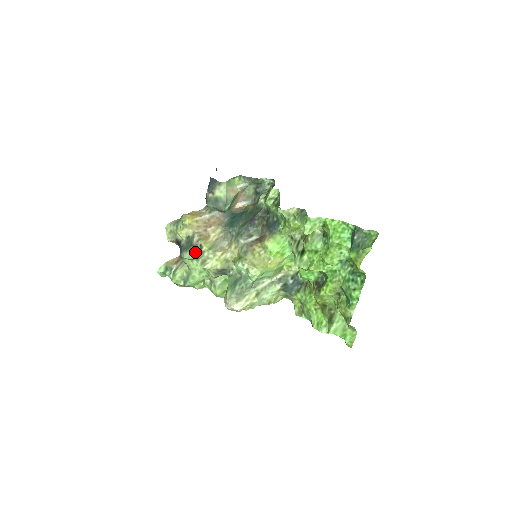
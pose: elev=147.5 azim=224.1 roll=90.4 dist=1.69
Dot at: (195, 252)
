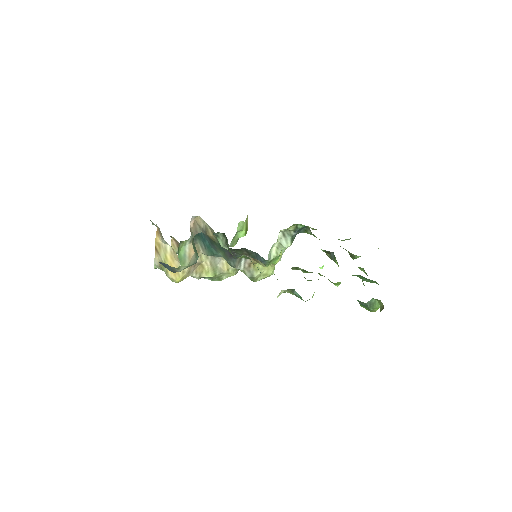
Dot at: (205, 278)
